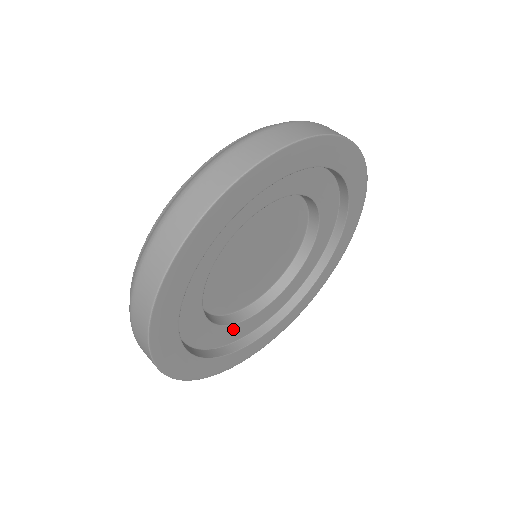
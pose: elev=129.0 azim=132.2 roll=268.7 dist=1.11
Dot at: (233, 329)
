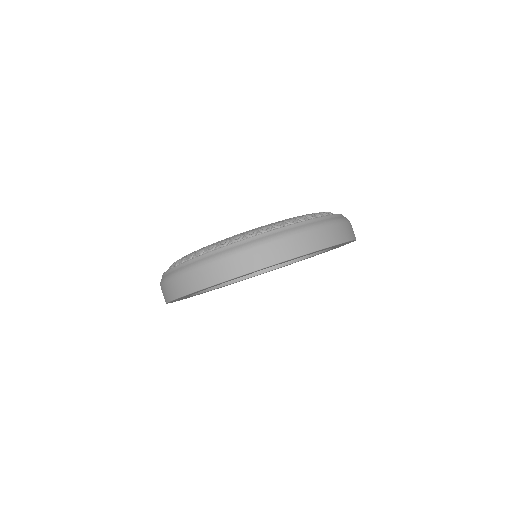
Dot at: occluded
